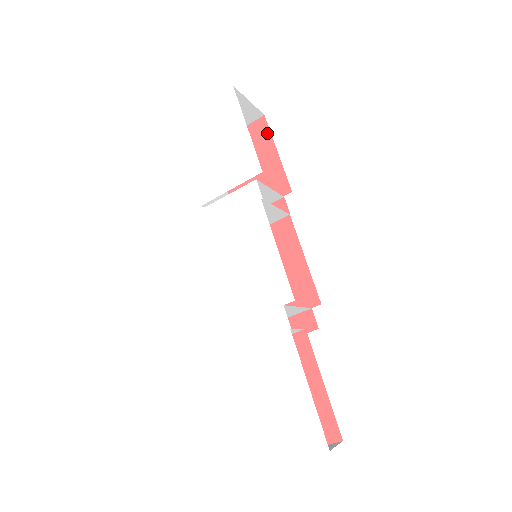
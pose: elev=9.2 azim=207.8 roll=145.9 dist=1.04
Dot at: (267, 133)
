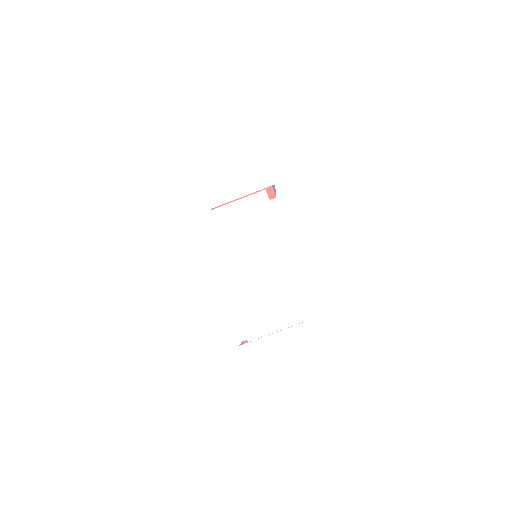
Dot at: occluded
